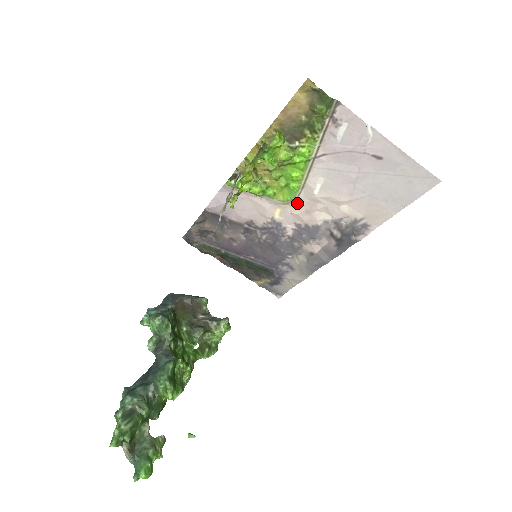
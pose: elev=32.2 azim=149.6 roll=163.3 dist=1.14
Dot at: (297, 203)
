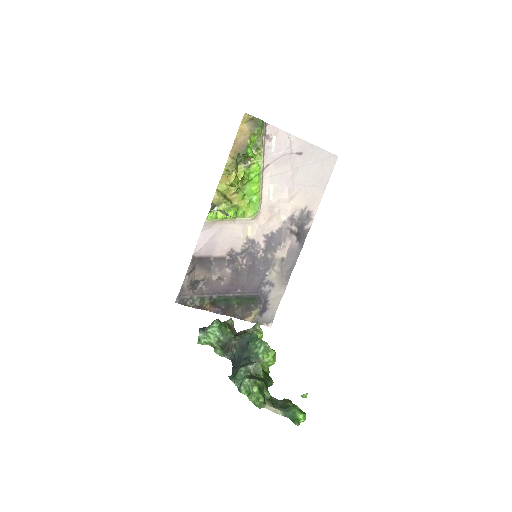
Dot at: (261, 215)
